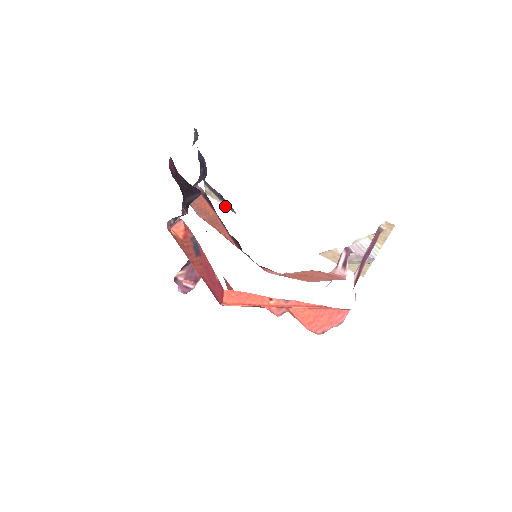
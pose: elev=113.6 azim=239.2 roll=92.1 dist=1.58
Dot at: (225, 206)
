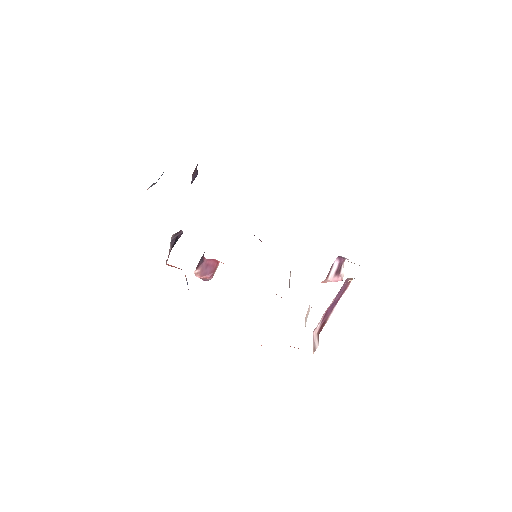
Dot at: occluded
